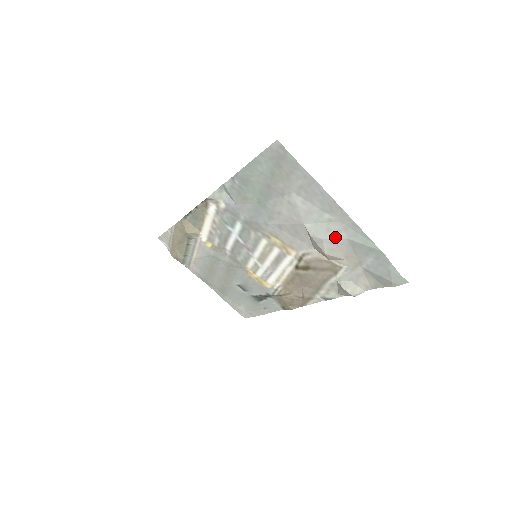
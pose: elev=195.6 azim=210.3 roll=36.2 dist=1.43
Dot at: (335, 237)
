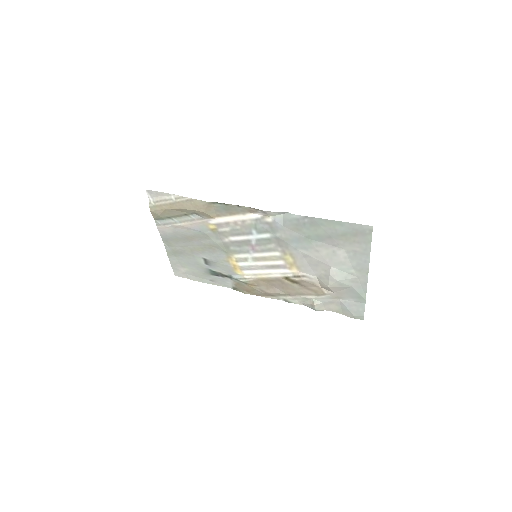
Dot at: (346, 283)
